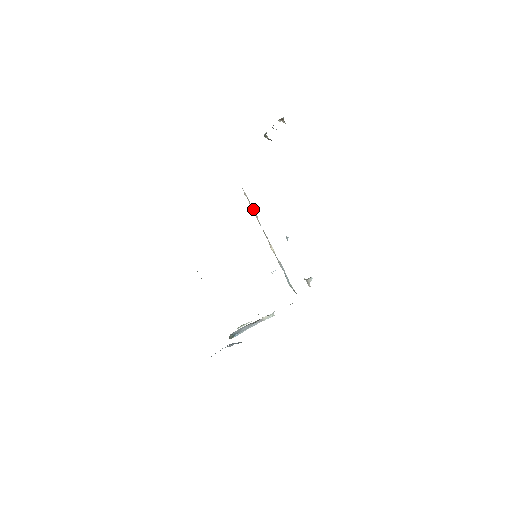
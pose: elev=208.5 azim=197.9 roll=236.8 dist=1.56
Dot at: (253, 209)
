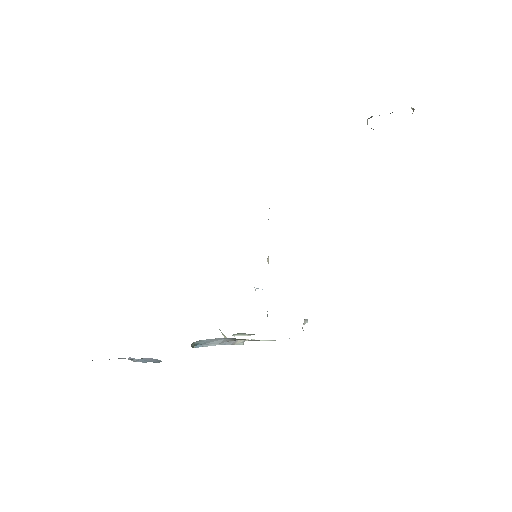
Dot at: occluded
